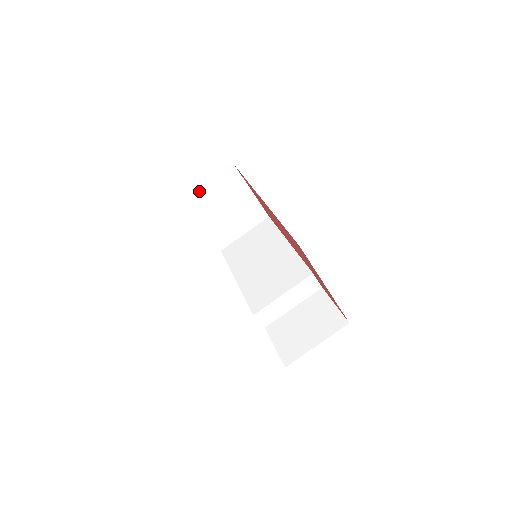
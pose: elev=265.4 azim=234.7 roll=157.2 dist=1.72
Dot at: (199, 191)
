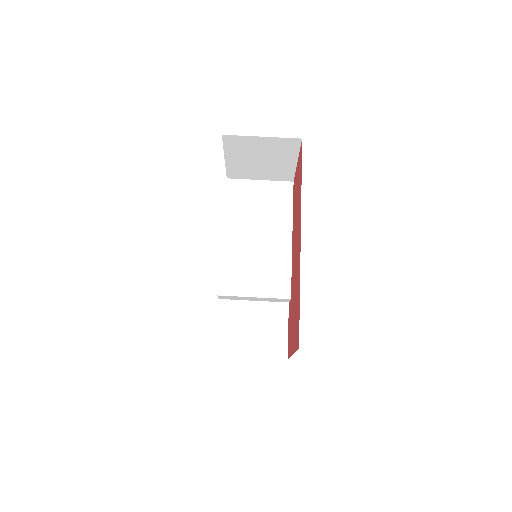
Dot at: (248, 136)
